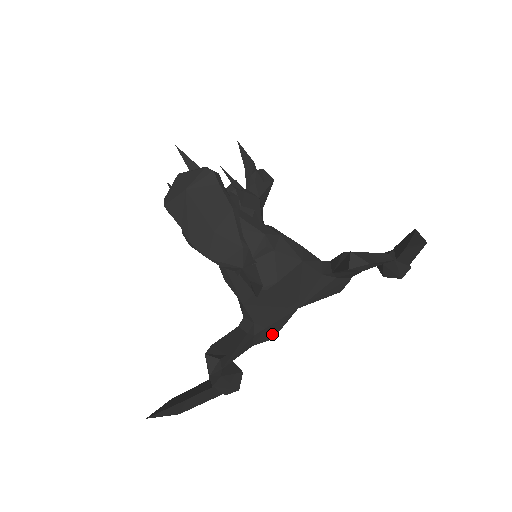
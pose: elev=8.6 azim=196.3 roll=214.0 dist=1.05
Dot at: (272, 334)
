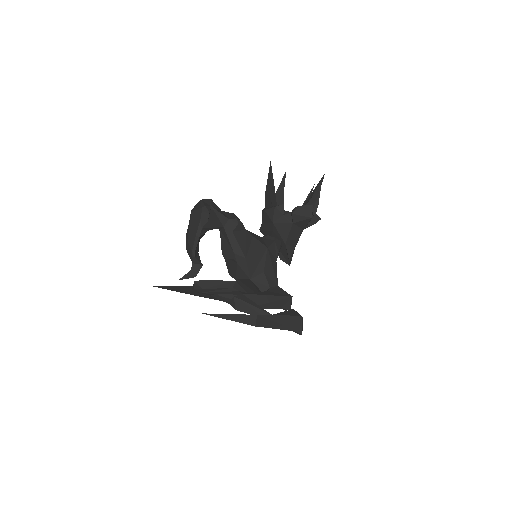
Dot at: occluded
